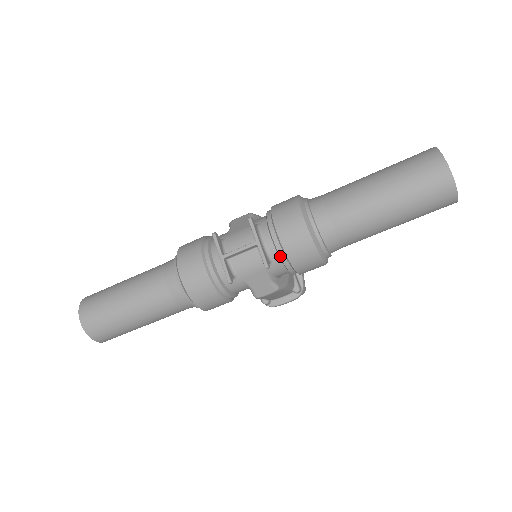
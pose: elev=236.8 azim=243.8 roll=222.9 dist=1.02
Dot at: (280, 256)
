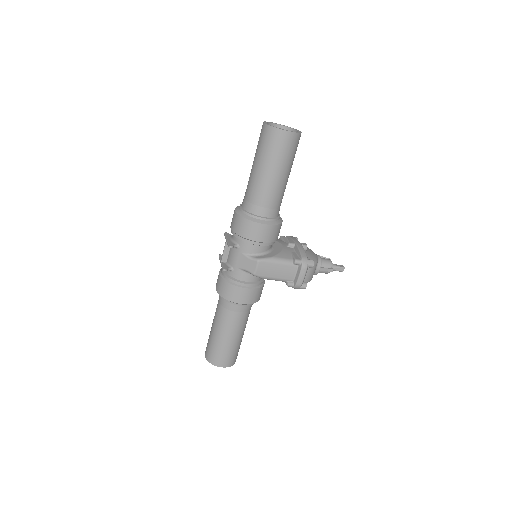
Dot at: (237, 238)
